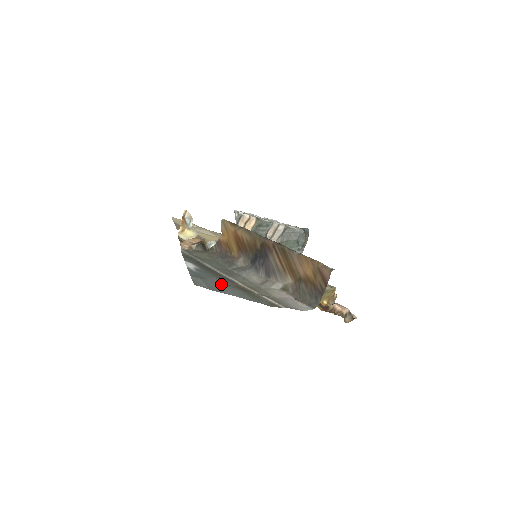
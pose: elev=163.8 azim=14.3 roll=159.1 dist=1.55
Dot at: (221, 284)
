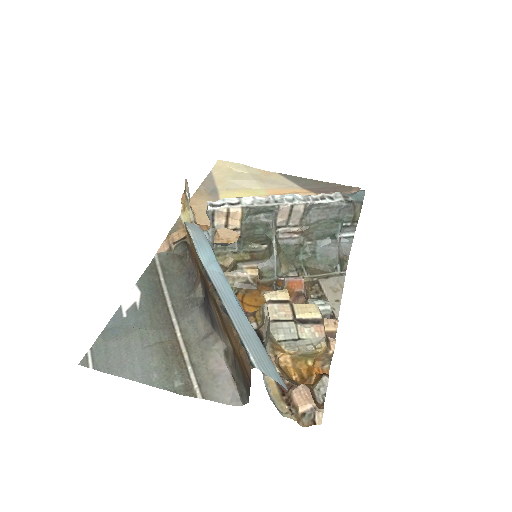
Dot at: (135, 347)
